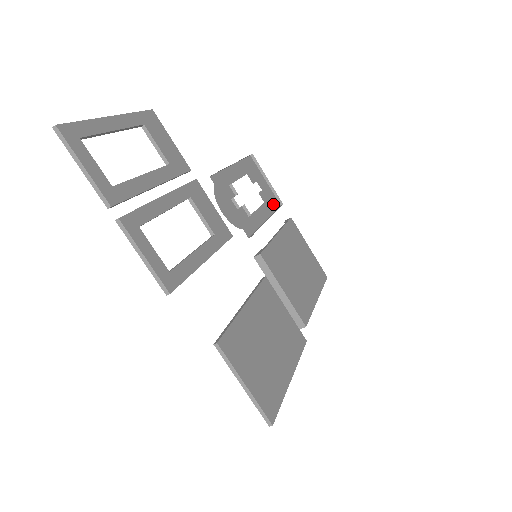
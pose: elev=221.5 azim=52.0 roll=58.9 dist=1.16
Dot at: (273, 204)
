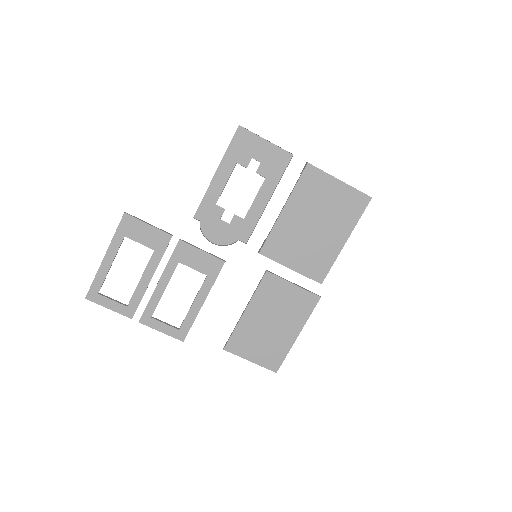
Dot at: (280, 166)
